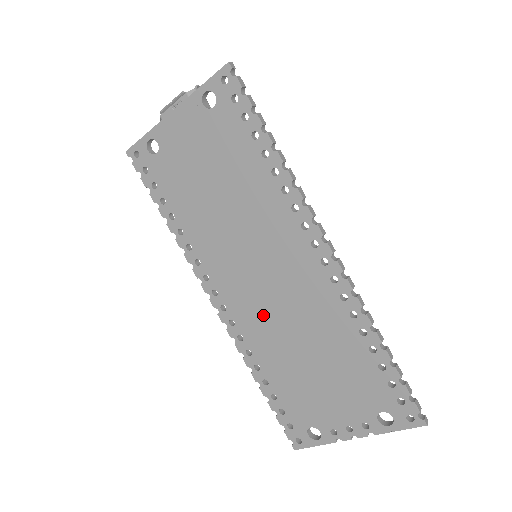
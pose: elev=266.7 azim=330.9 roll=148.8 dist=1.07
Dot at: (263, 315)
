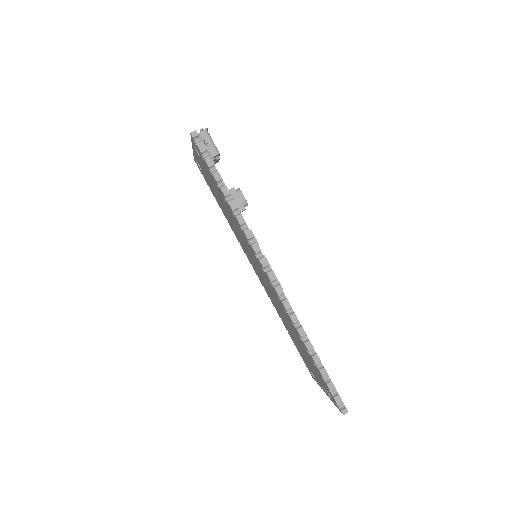
Dot at: (270, 294)
